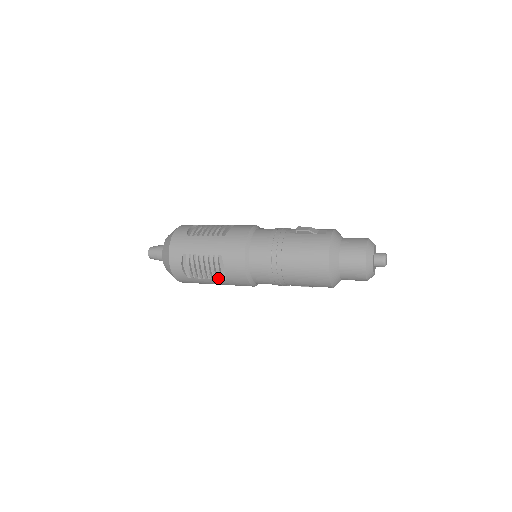
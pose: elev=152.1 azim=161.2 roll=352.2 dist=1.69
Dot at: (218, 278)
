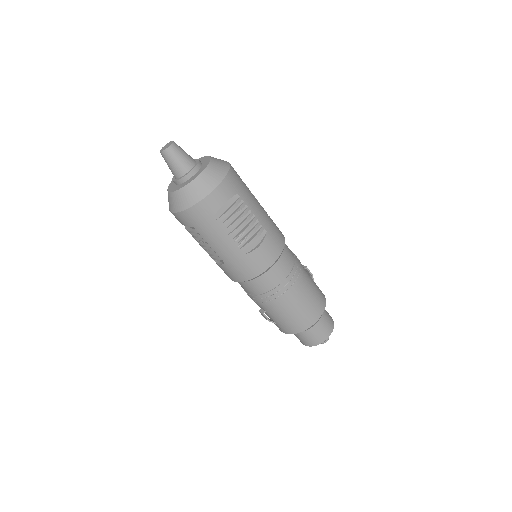
Dot at: (240, 246)
